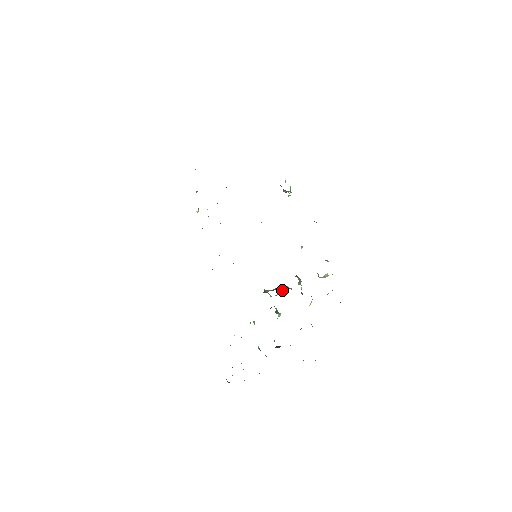
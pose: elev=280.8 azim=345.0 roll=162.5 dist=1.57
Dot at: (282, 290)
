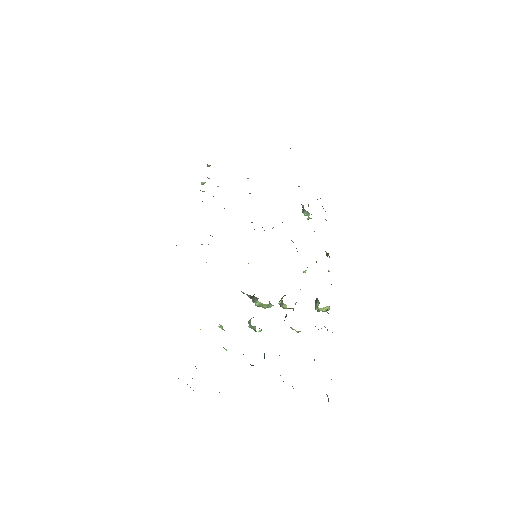
Dot at: (271, 304)
